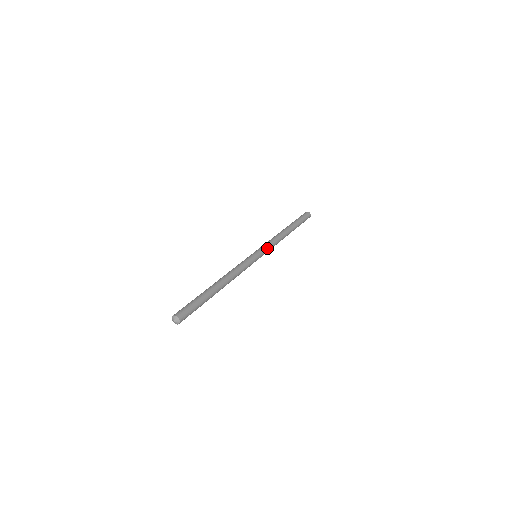
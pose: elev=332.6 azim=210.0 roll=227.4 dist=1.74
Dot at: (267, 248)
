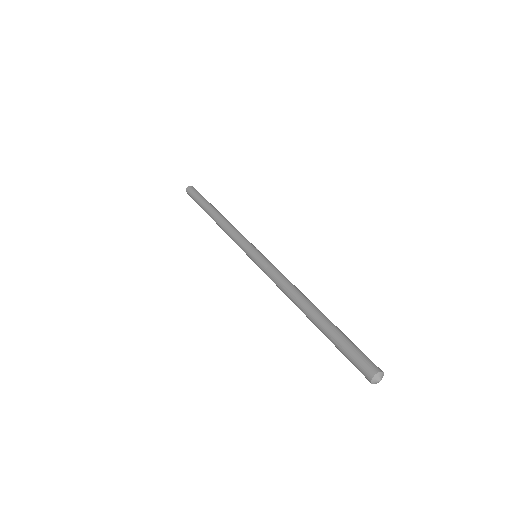
Dot at: (245, 240)
